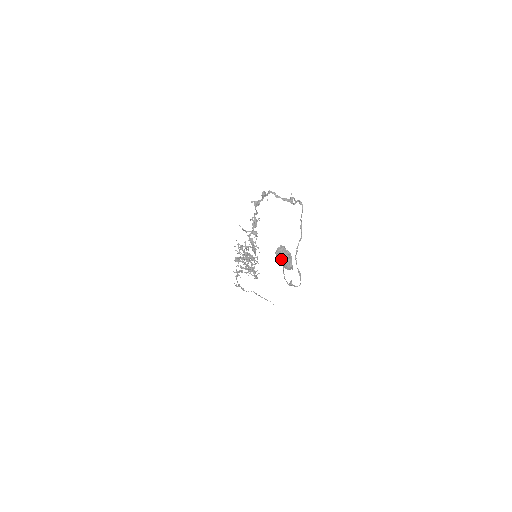
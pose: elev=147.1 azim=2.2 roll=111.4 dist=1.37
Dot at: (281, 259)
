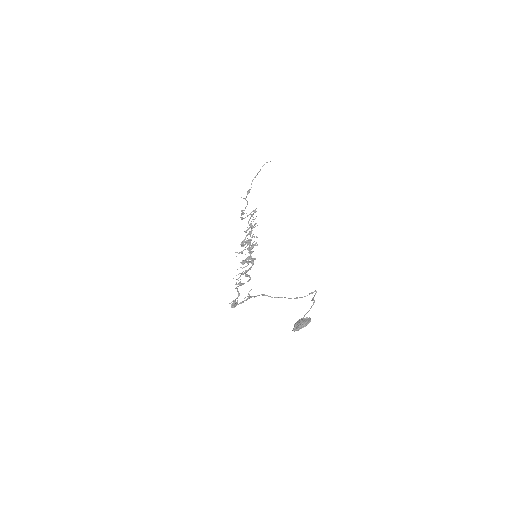
Dot at: (301, 328)
